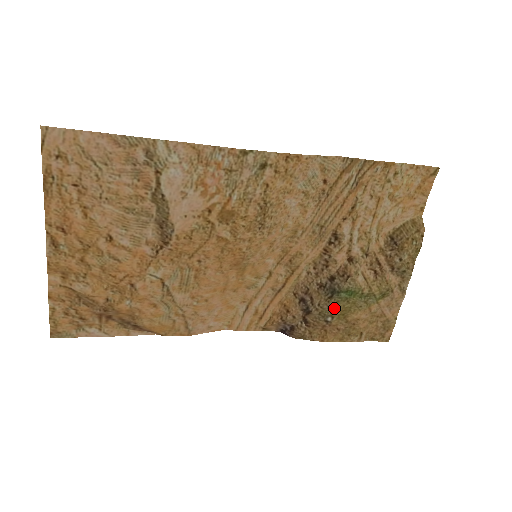
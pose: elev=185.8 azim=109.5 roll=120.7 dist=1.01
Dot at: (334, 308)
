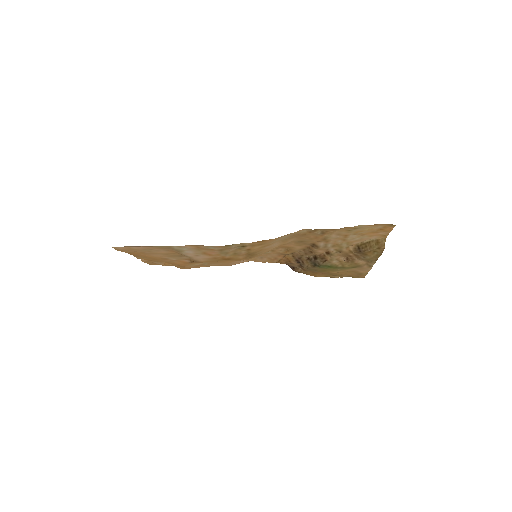
Dot at: (317, 269)
